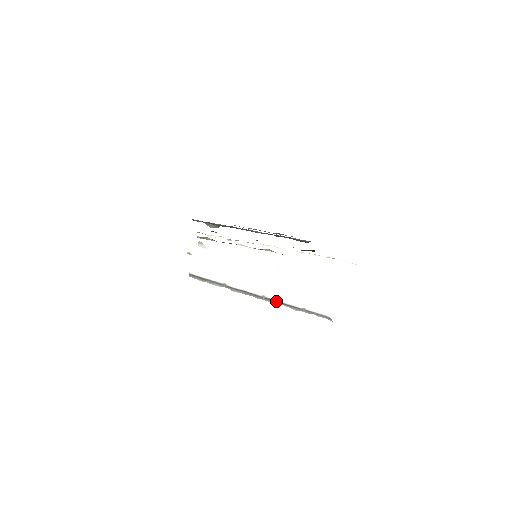
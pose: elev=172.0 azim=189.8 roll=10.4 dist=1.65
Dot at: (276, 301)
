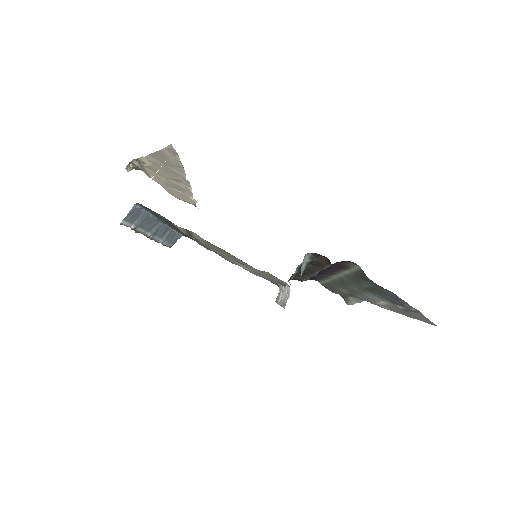
Dot at: (145, 232)
